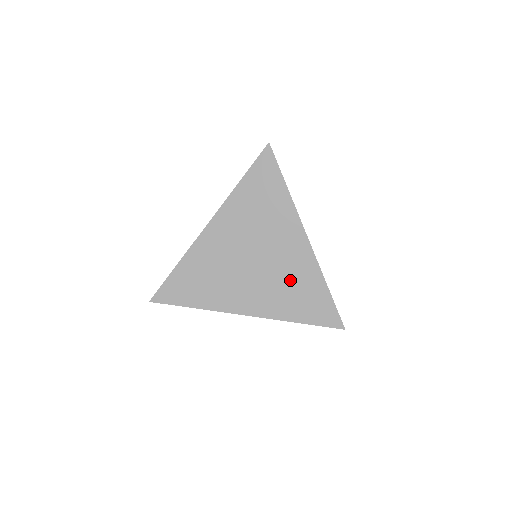
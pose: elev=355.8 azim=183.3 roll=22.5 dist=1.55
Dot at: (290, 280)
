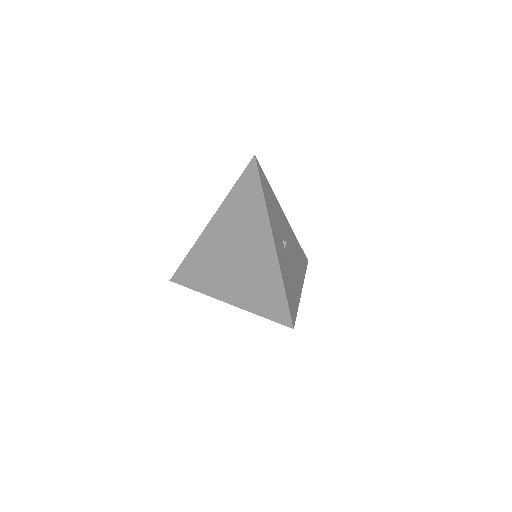
Dot at: (257, 275)
